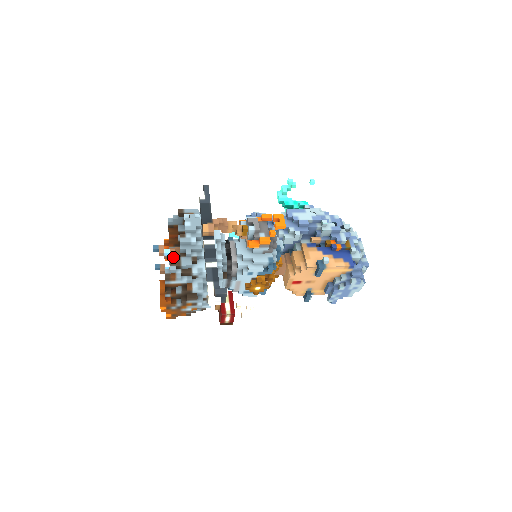
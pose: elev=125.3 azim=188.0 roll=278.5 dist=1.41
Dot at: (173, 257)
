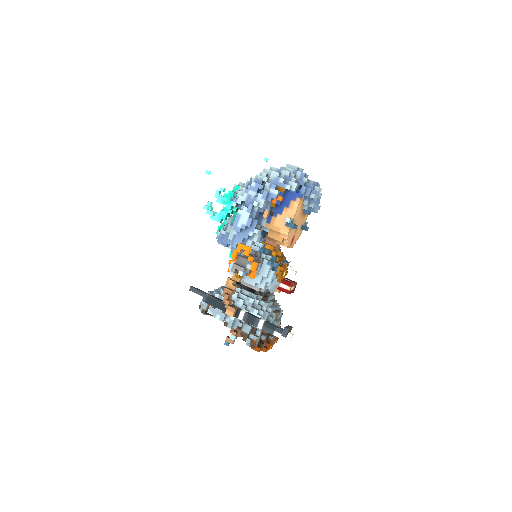
Dot at: (238, 334)
